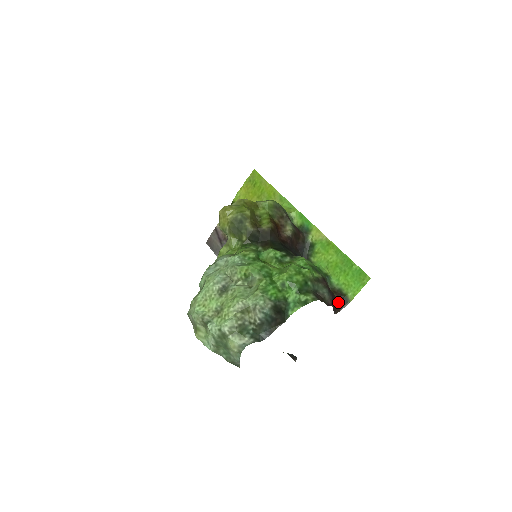
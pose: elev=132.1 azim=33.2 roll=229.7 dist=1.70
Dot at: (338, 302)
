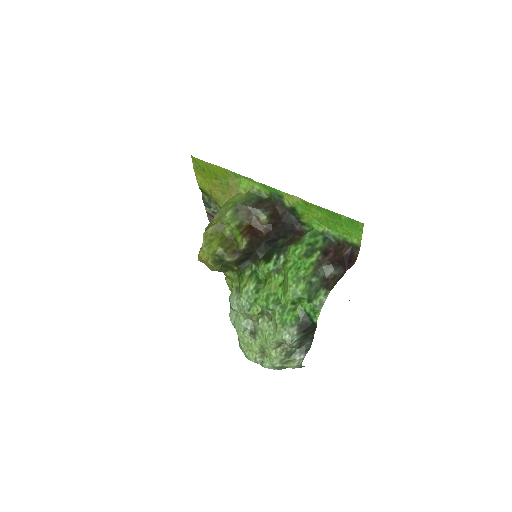
Dot at: (350, 256)
